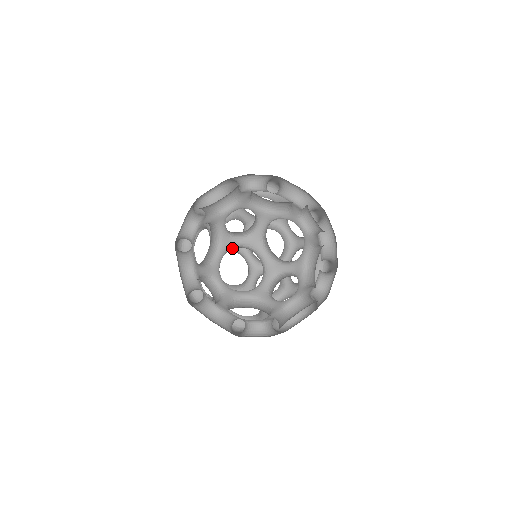
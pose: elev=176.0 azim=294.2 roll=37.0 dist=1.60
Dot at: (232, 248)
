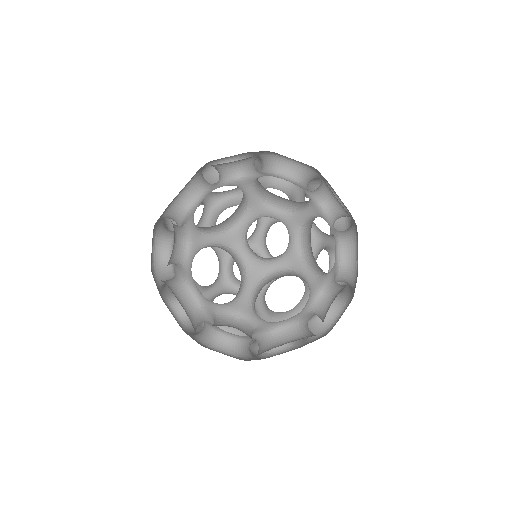
Dot at: (268, 277)
